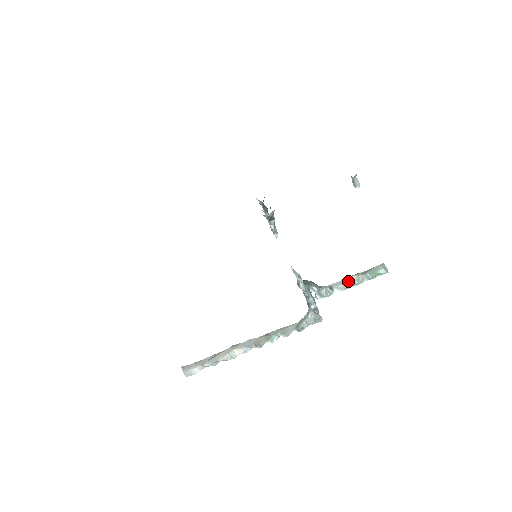
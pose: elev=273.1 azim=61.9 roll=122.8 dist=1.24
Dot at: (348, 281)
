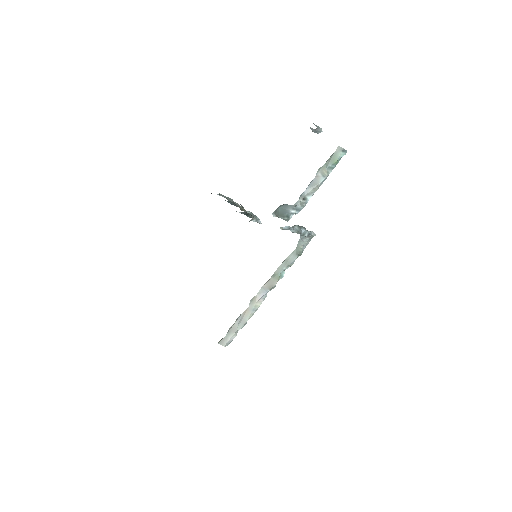
Dot at: (316, 183)
